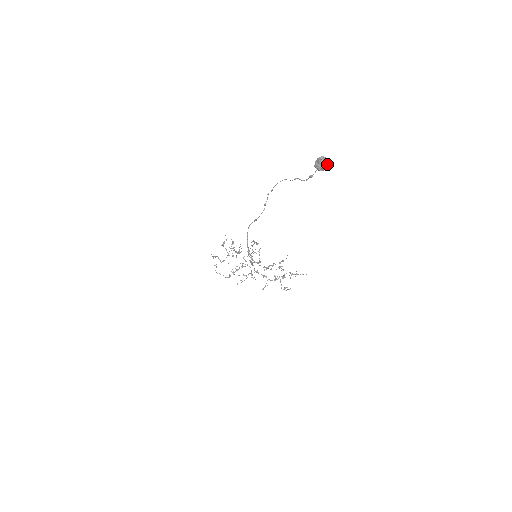
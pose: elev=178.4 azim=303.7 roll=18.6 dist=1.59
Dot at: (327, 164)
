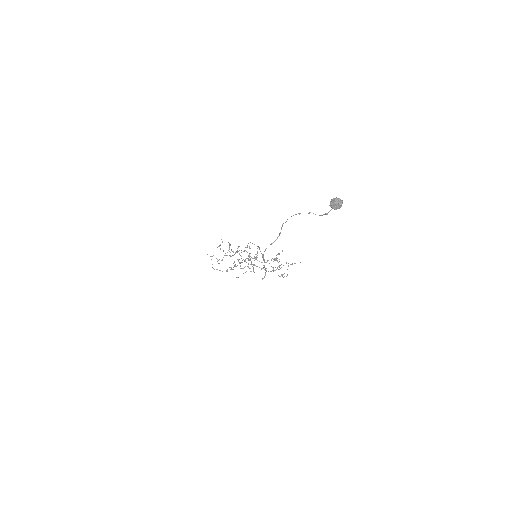
Dot at: (341, 204)
